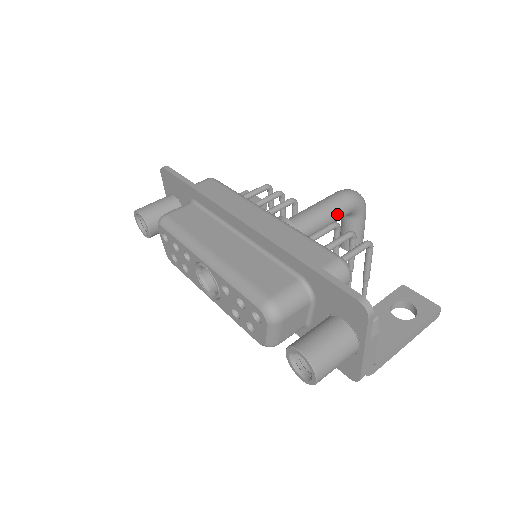
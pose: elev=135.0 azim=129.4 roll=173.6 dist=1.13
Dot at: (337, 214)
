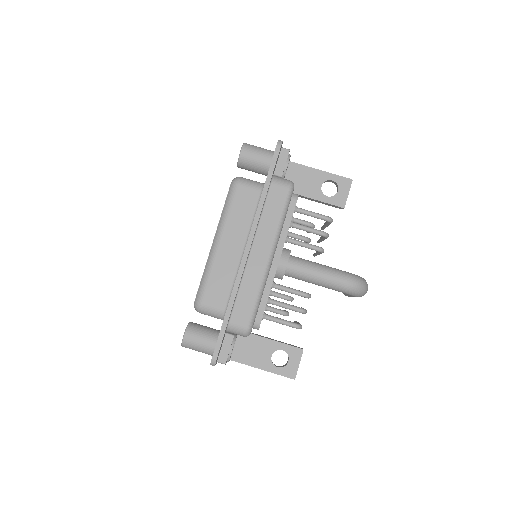
Dot at: (326, 287)
